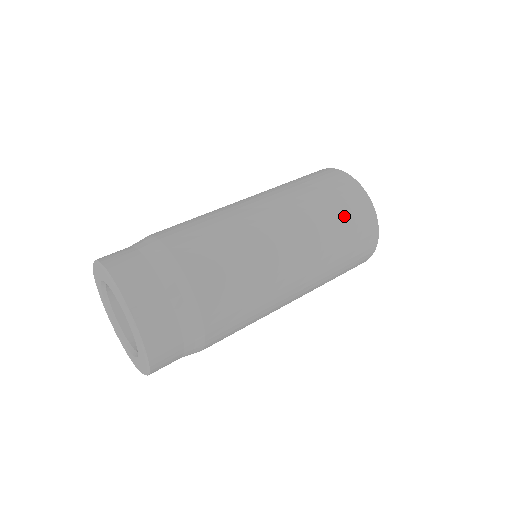
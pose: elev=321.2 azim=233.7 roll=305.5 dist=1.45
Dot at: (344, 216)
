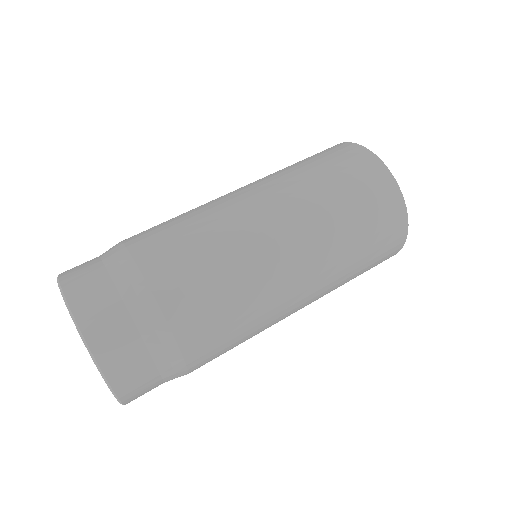
Dot at: (358, 202)
